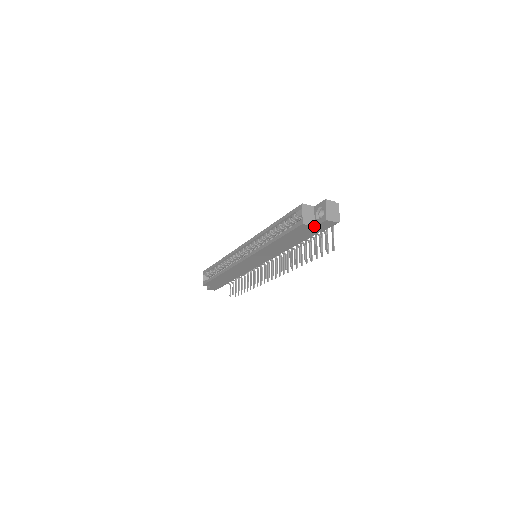
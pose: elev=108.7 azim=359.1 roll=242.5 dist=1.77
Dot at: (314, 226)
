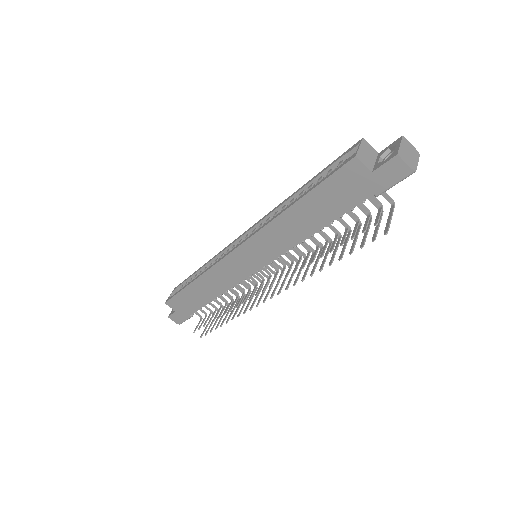
Dot at: (371, 171)
